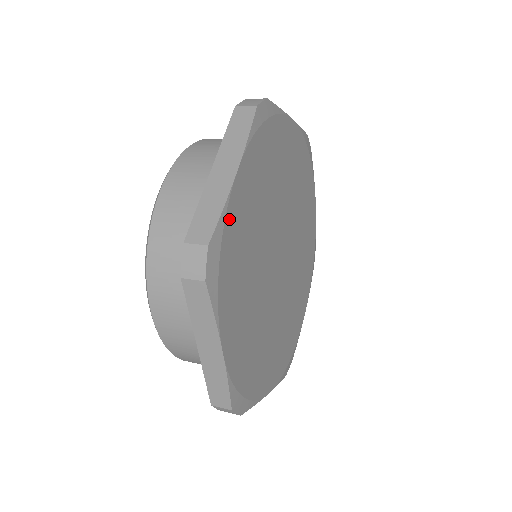
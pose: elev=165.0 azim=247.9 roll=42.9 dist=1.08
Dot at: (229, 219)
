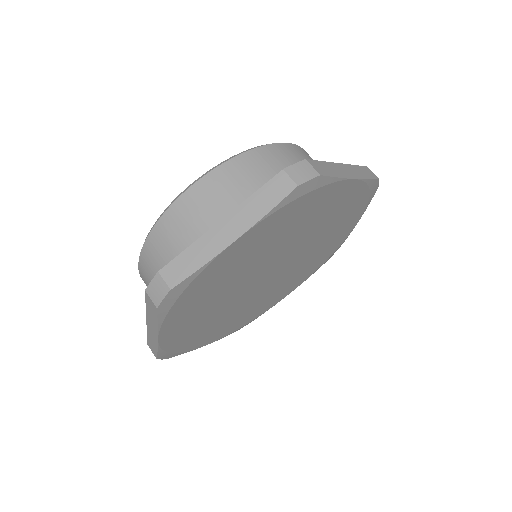
Dot at: (168, 345)
